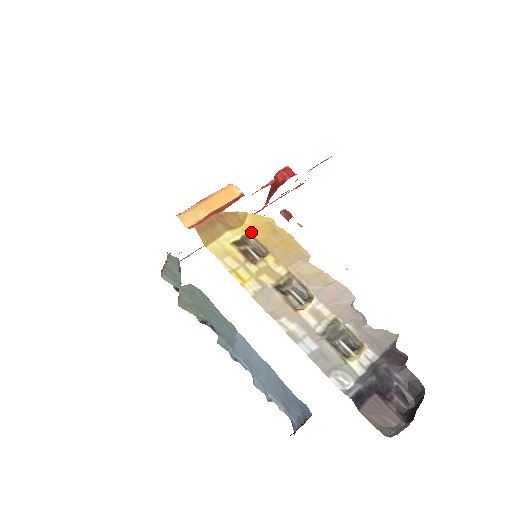
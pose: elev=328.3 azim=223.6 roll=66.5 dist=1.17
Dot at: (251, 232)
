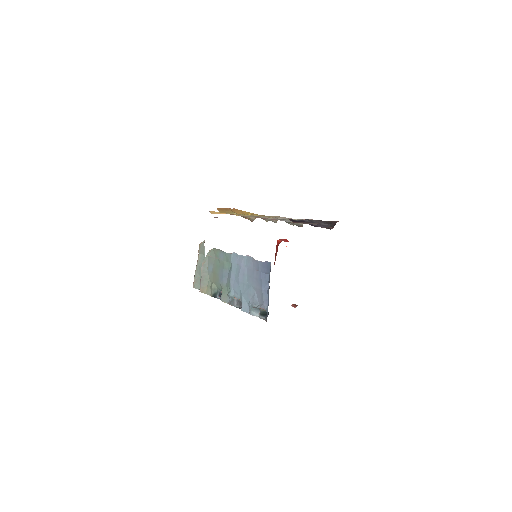
Dot at: (249, 214)
